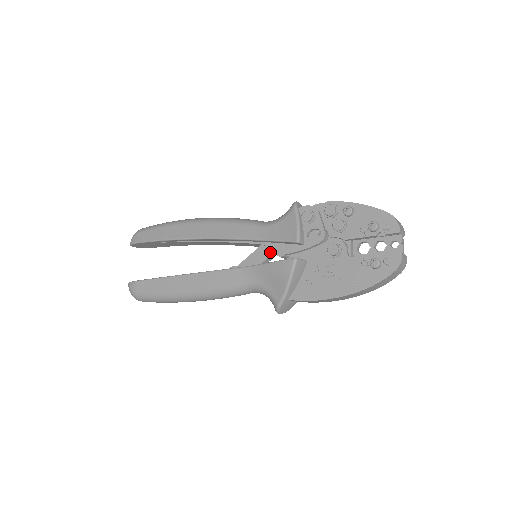
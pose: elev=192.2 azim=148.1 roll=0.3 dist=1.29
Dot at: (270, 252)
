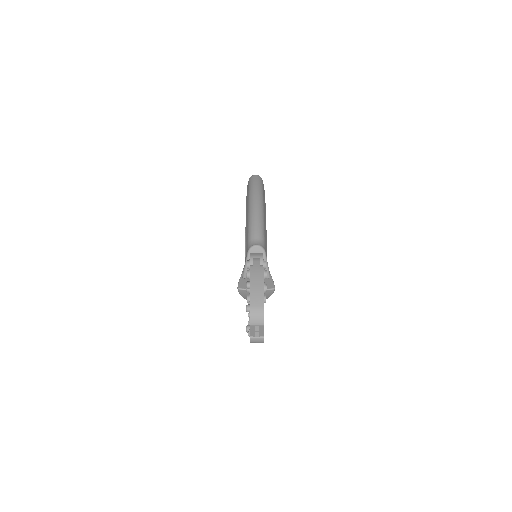
Dot at: occluded
